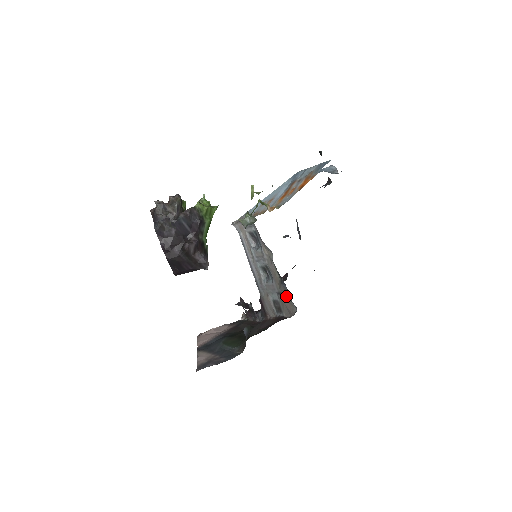
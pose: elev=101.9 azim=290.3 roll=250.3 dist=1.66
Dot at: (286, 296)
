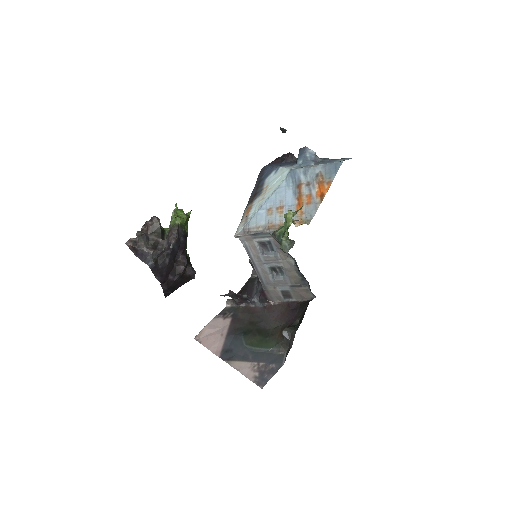
Dot at: (303, 288)
